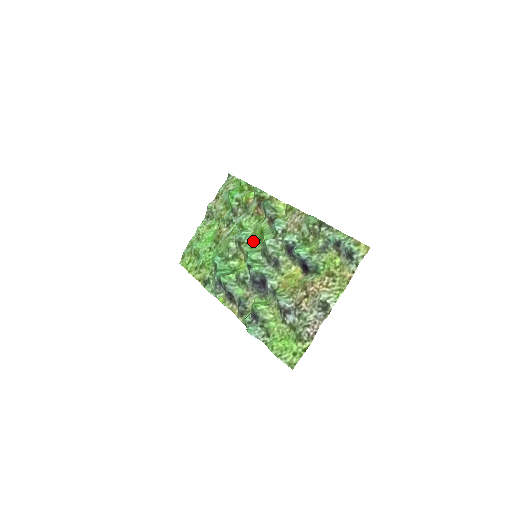
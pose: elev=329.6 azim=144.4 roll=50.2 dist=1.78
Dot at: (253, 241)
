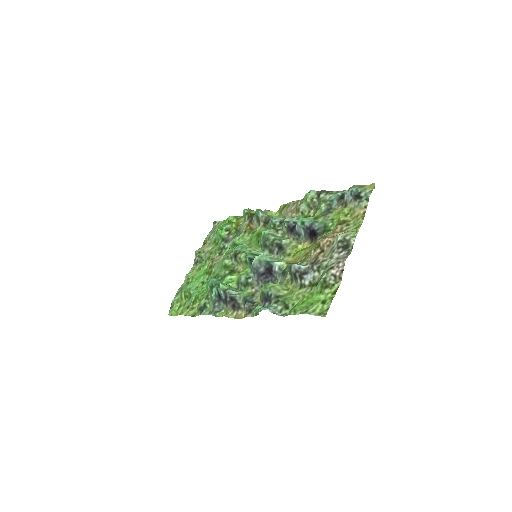
Dot at: (250, 249)
